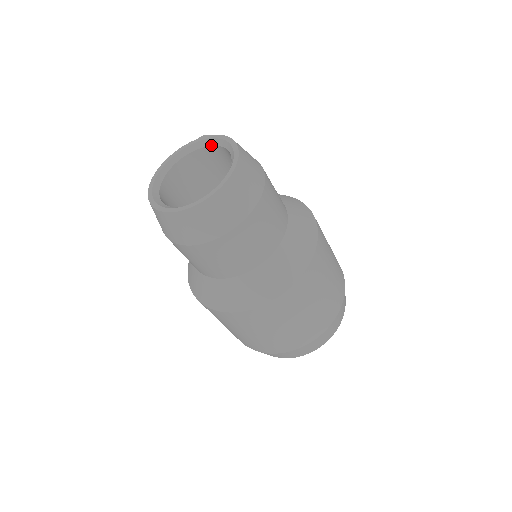
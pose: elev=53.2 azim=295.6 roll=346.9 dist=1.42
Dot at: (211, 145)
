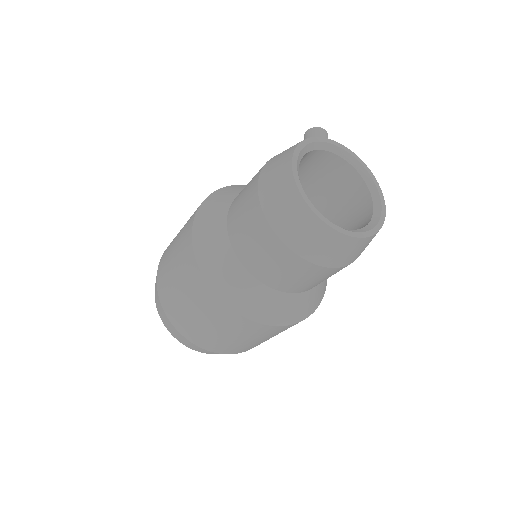
Dot at: (353, 166)
